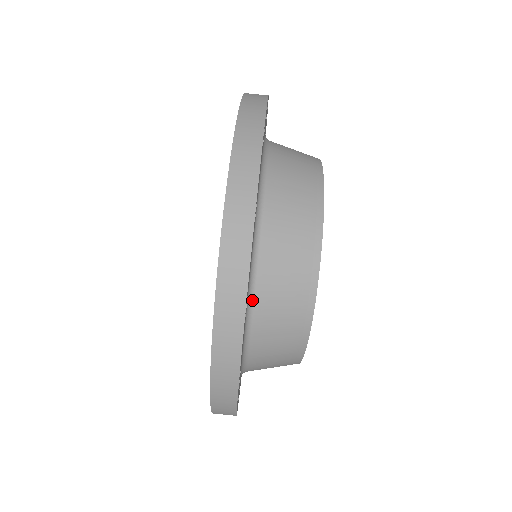
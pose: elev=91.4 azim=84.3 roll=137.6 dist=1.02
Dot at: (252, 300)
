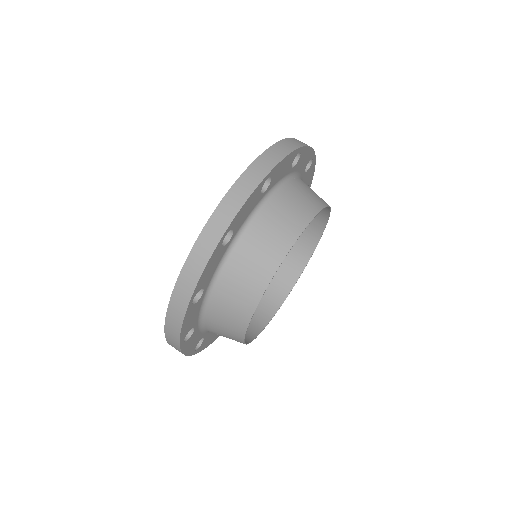
Dot at: (290, 179)
